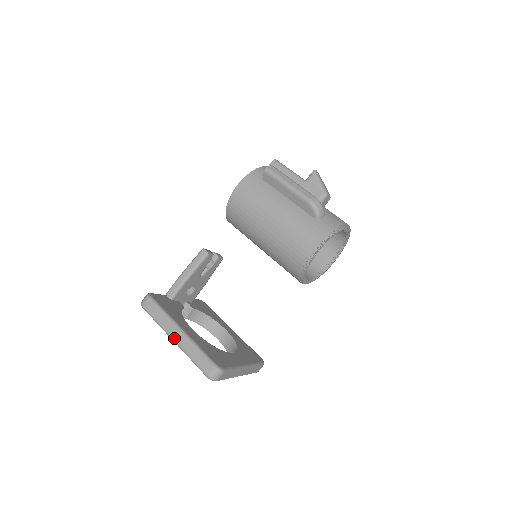
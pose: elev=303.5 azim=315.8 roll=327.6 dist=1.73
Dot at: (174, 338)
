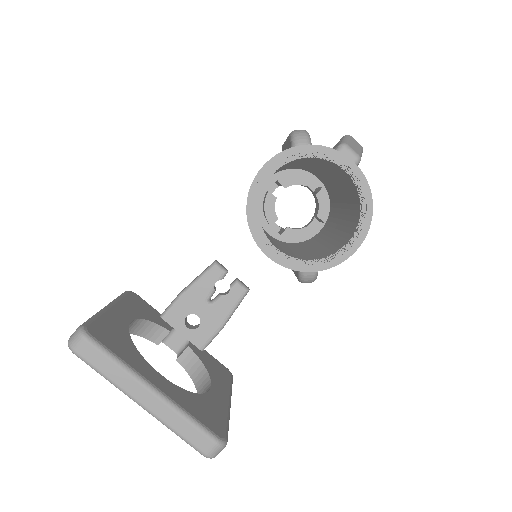
Dot at: occluded
